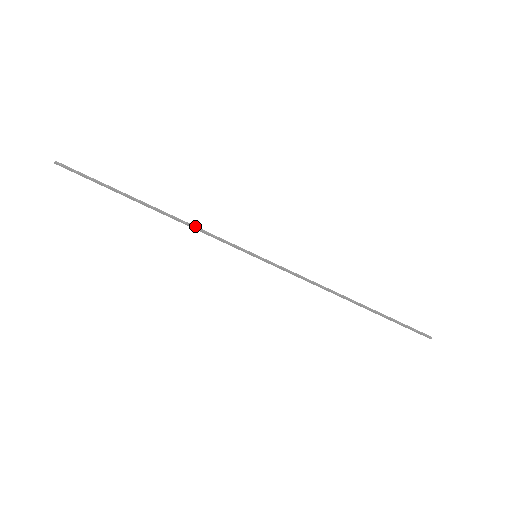
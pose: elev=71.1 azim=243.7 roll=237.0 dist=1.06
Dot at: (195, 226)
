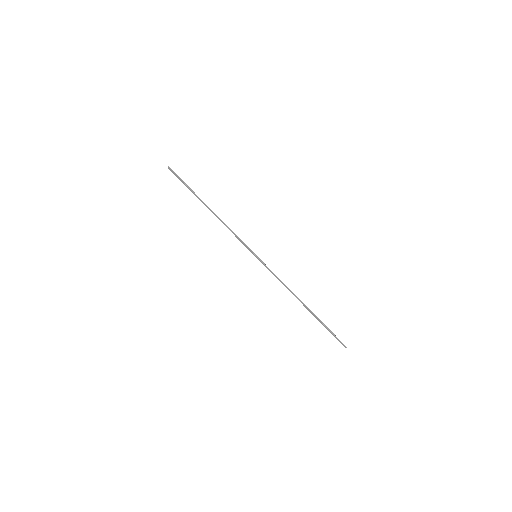
Dot at: occluded
